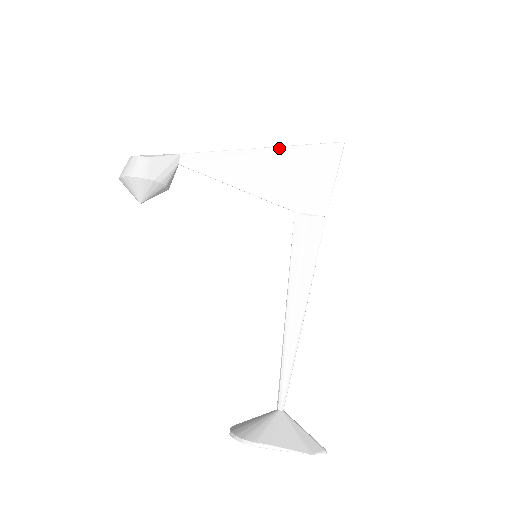
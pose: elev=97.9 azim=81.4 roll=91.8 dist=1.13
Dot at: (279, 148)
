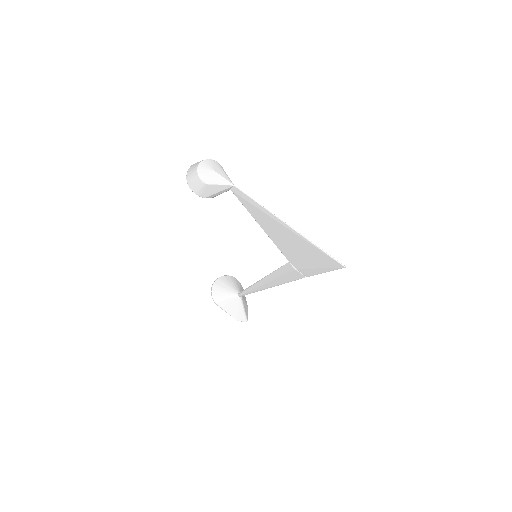
Dot at: (300, 235)
